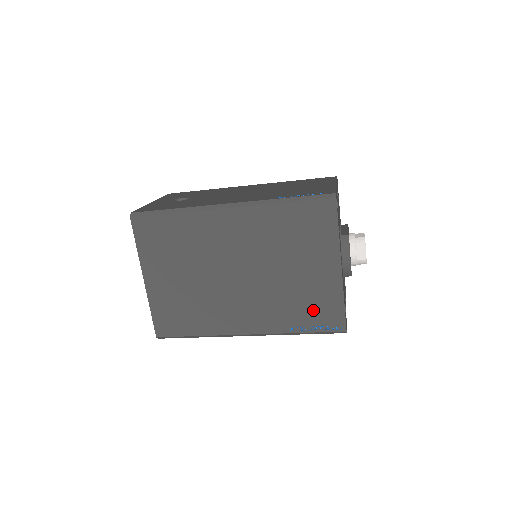
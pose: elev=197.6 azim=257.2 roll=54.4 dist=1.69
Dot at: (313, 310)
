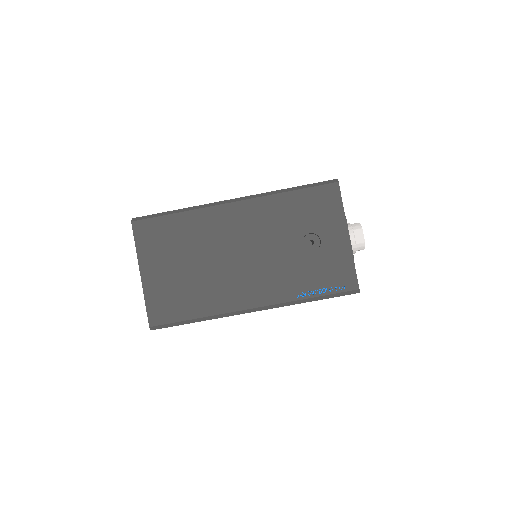
Dot at: occluded
